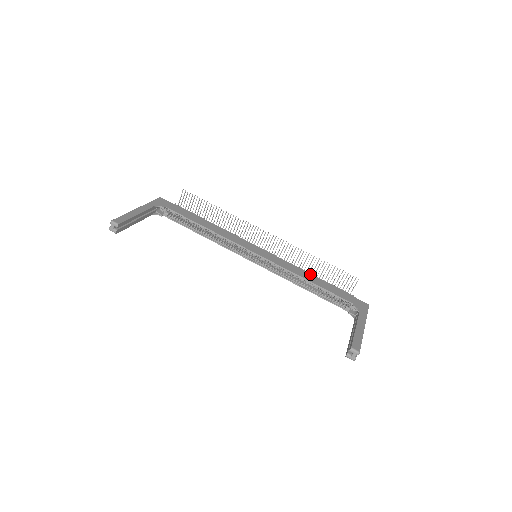
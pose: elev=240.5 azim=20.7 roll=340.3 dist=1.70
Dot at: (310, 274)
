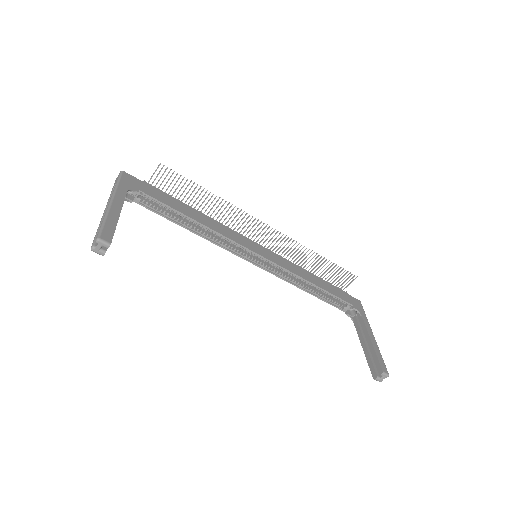
Dot at: (309, 272)
